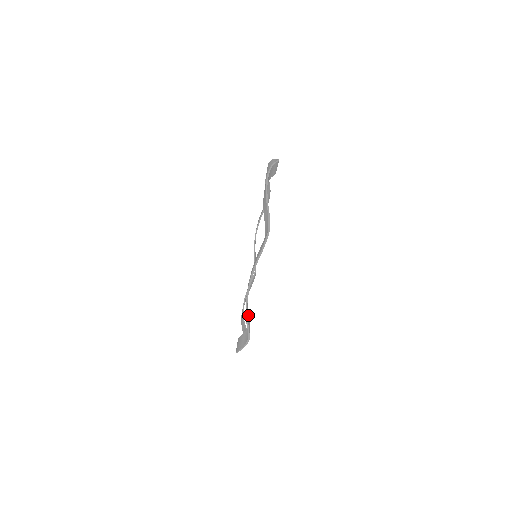
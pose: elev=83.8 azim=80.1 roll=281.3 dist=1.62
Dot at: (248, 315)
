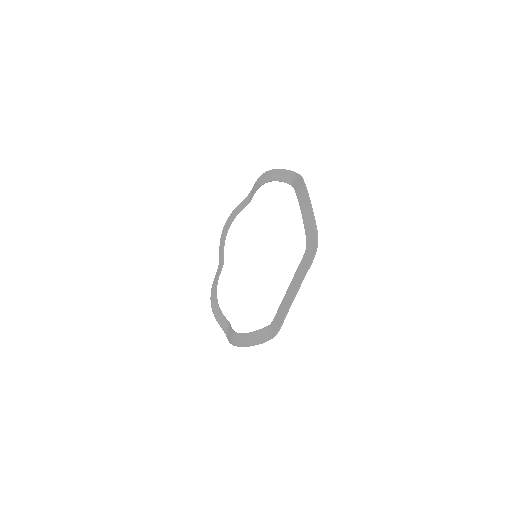
Dot at: occluded
